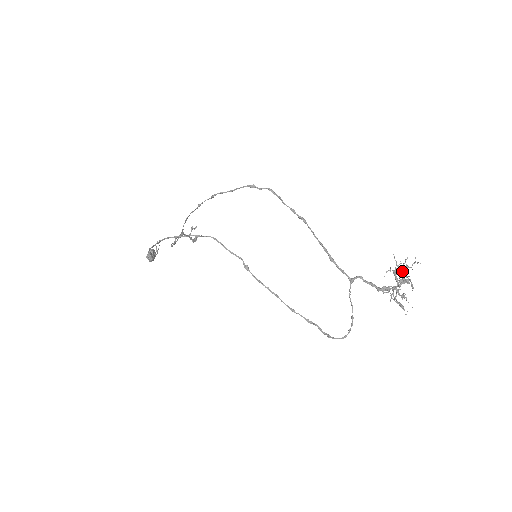
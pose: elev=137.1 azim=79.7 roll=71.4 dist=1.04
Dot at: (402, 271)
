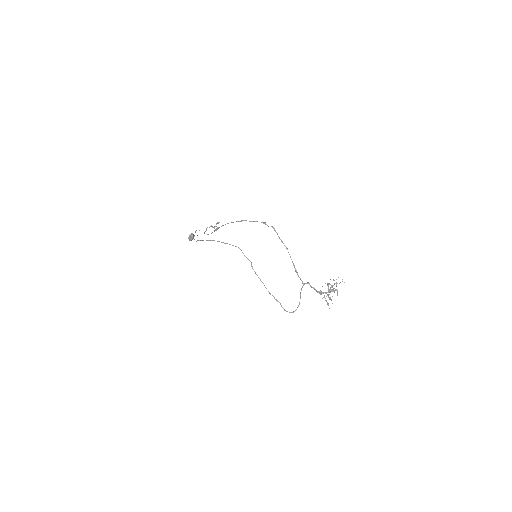
Dot at: (333, 285)
